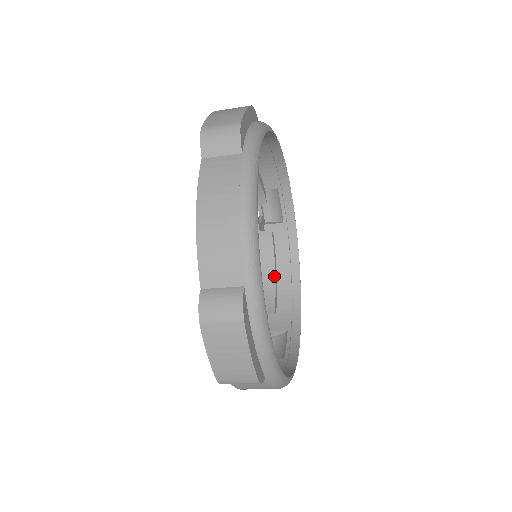
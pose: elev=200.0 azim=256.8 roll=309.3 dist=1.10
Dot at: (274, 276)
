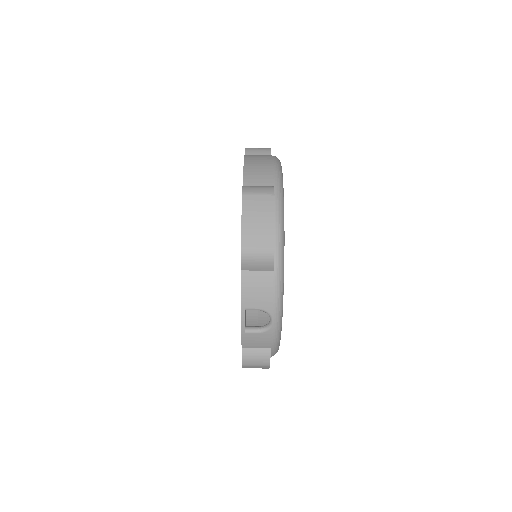
Dot at: occluded
